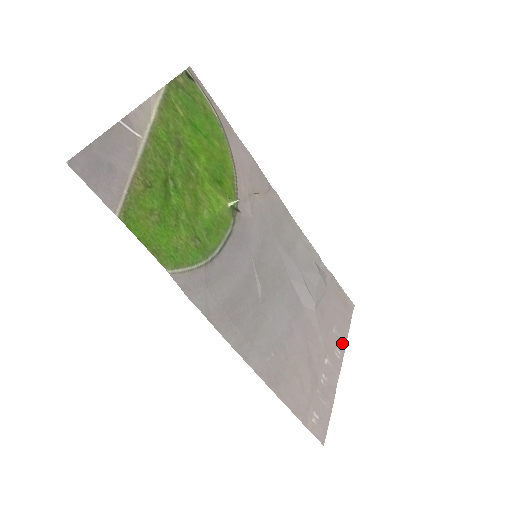
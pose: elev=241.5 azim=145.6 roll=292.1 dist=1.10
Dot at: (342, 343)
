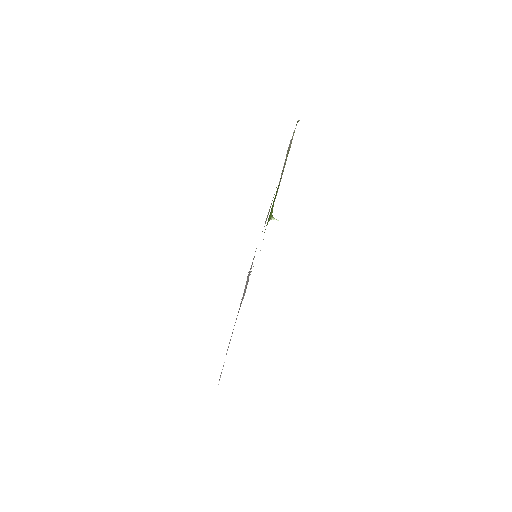
Dot at: occluded
